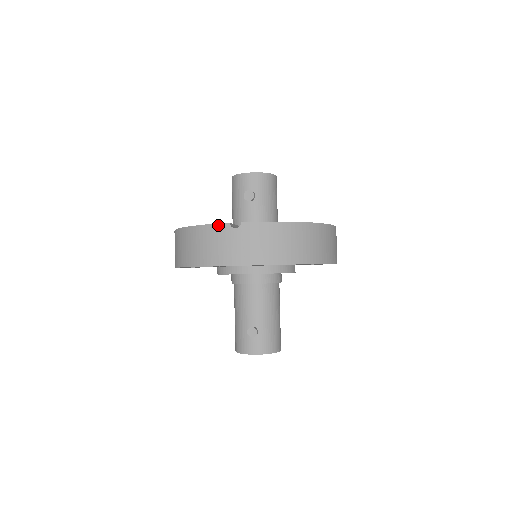
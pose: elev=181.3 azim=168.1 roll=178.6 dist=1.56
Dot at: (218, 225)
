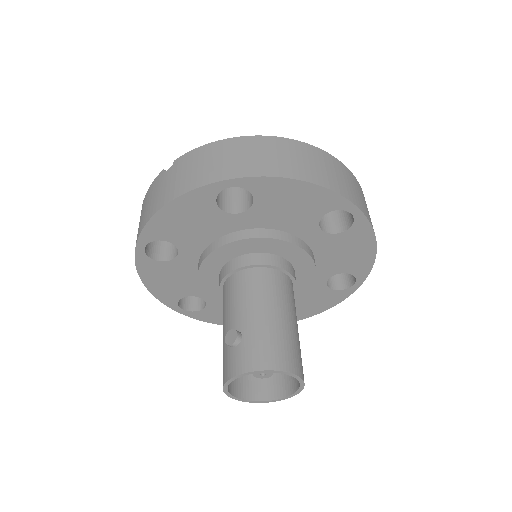
Dot at: (154, 181)
